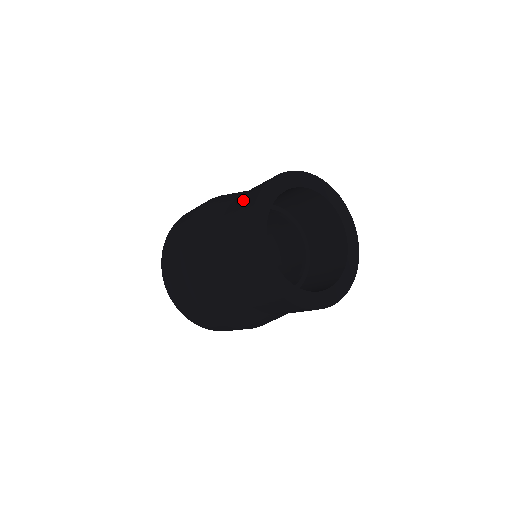
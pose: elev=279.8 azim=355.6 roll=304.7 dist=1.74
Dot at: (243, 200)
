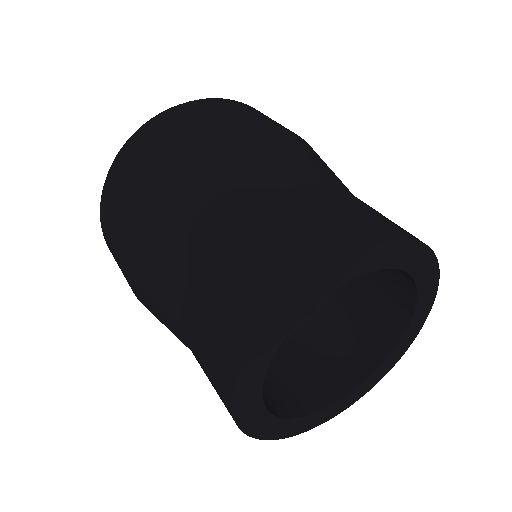
Dot at: (327, 215)
